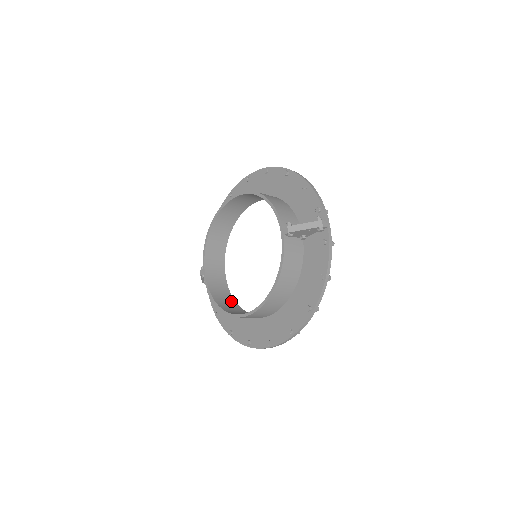
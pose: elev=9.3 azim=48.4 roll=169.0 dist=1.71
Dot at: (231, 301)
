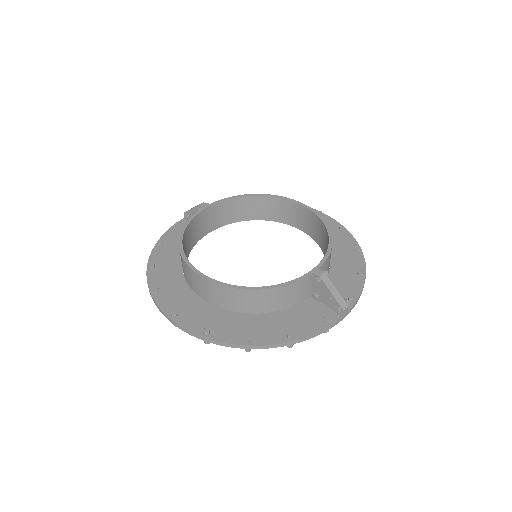
Dot at: (188, 251)
